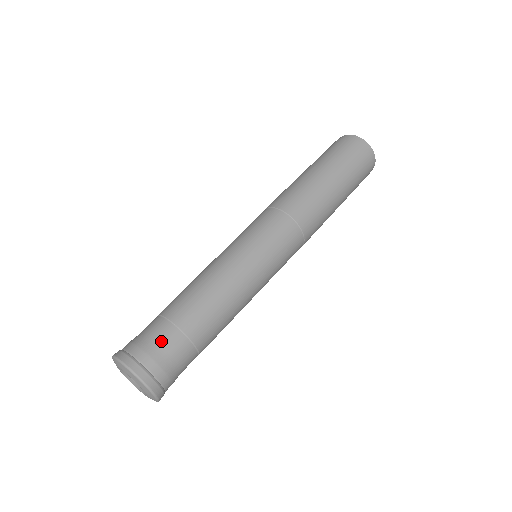
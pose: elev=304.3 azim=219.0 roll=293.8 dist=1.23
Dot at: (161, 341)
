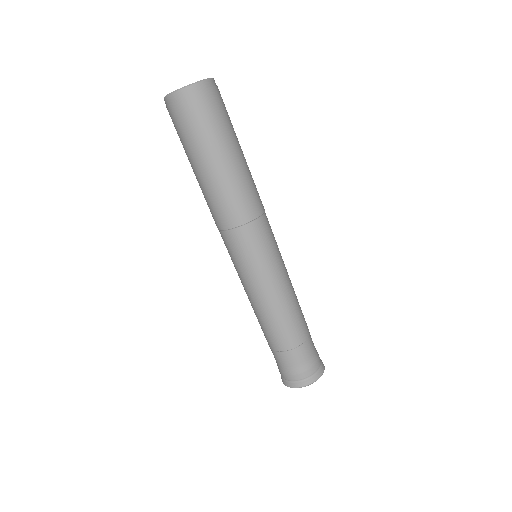
Dot at: (297, 362)
